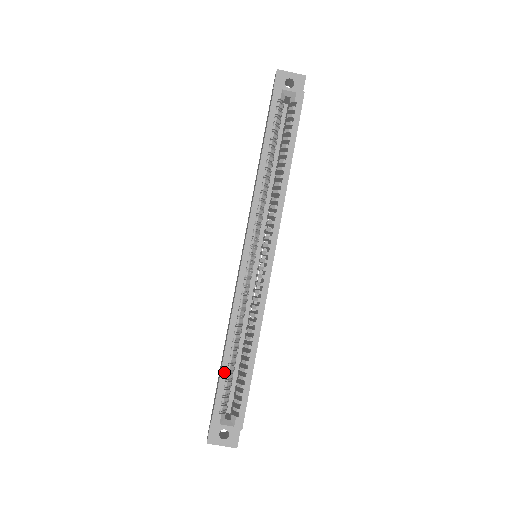
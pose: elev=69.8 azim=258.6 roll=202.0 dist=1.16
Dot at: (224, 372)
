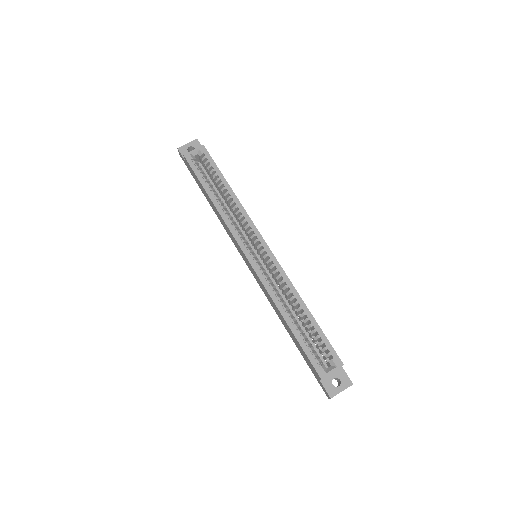
Dot at: (299, 337)
